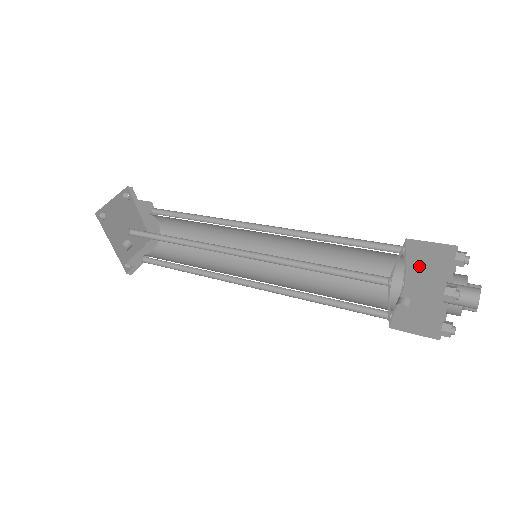
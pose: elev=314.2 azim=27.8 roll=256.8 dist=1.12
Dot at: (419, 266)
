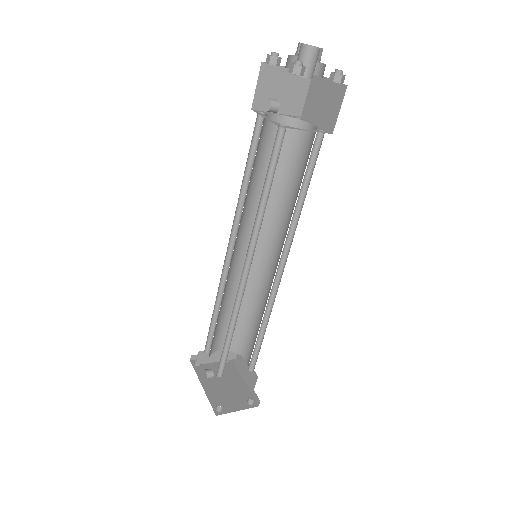
Dot at: (321, 113)
